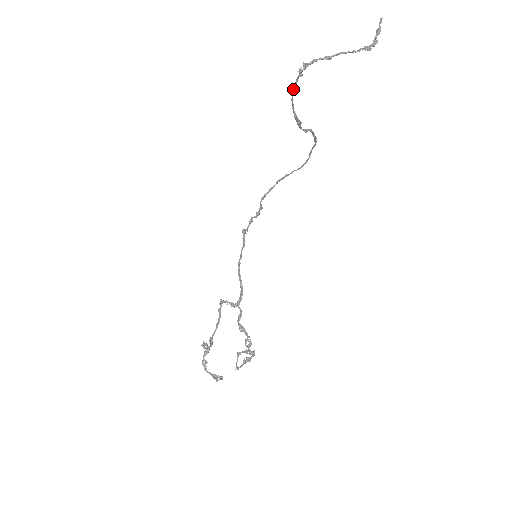
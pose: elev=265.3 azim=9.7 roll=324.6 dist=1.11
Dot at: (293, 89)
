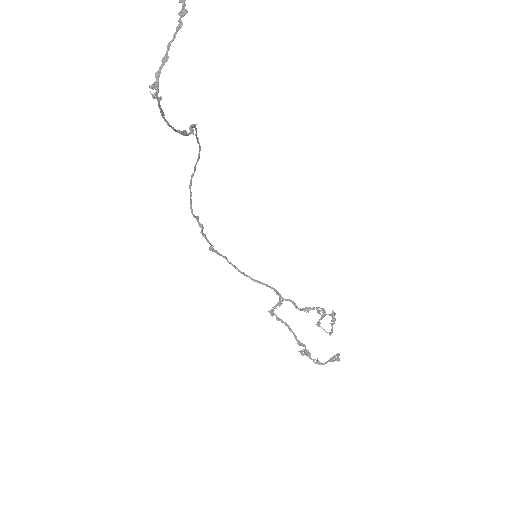
Dot at: (162, 116)
